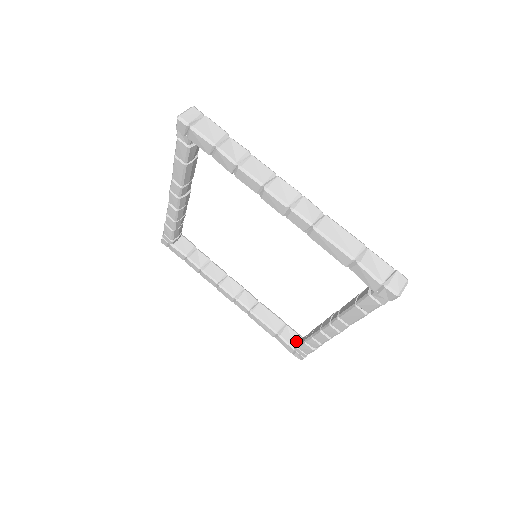
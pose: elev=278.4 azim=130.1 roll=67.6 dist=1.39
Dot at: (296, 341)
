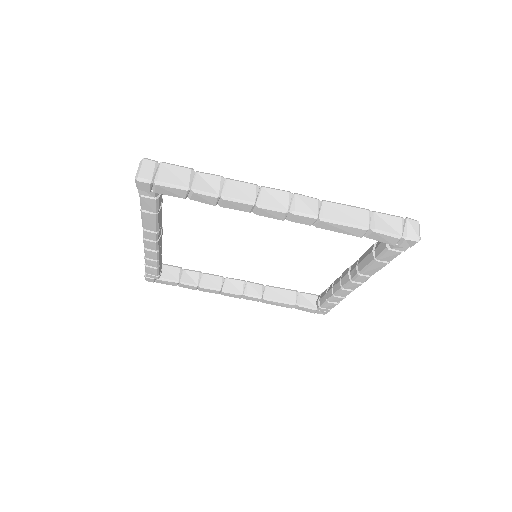
Dot at: (315, 302)
